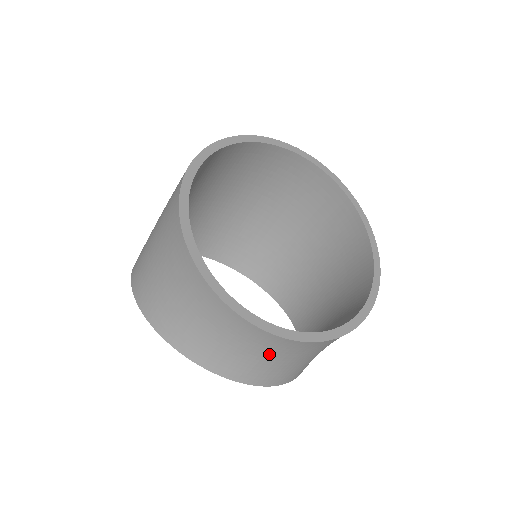
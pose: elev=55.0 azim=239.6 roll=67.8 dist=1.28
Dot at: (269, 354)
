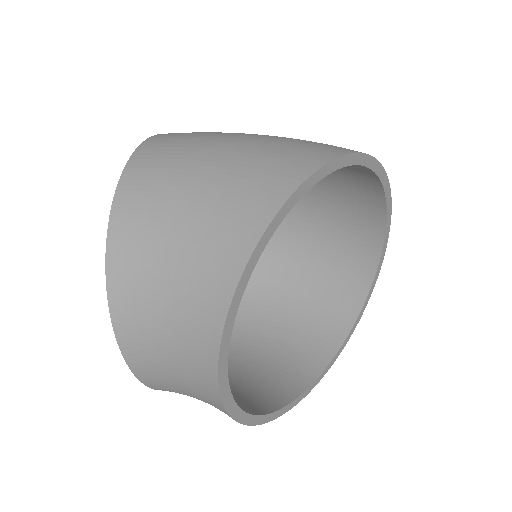
Dot at: (197, 396)
